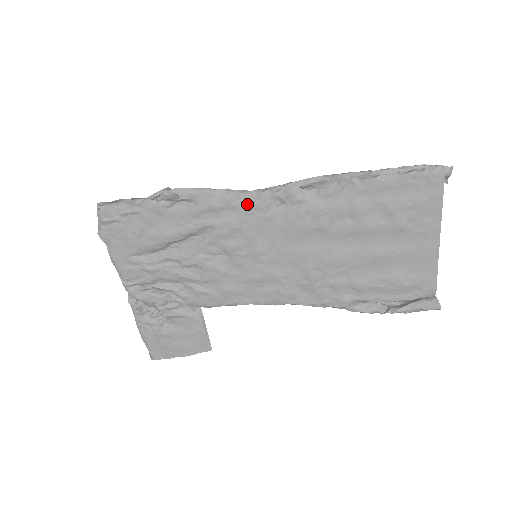
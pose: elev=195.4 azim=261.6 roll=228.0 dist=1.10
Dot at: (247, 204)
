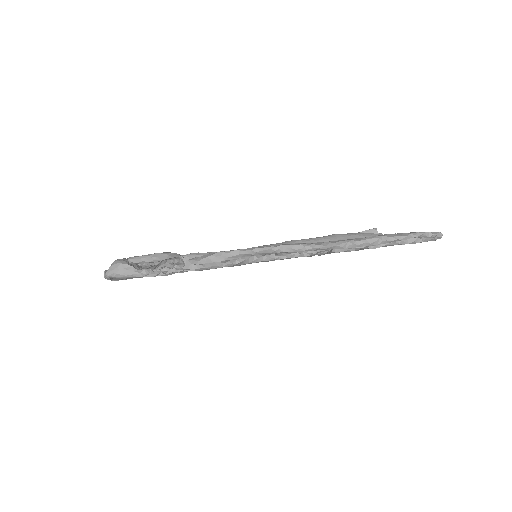
Dot at: occluded
